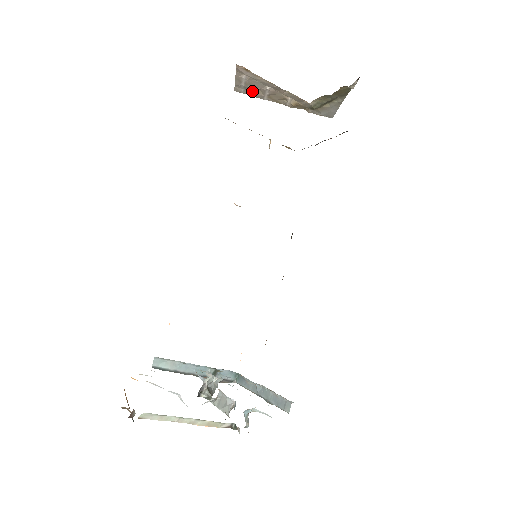
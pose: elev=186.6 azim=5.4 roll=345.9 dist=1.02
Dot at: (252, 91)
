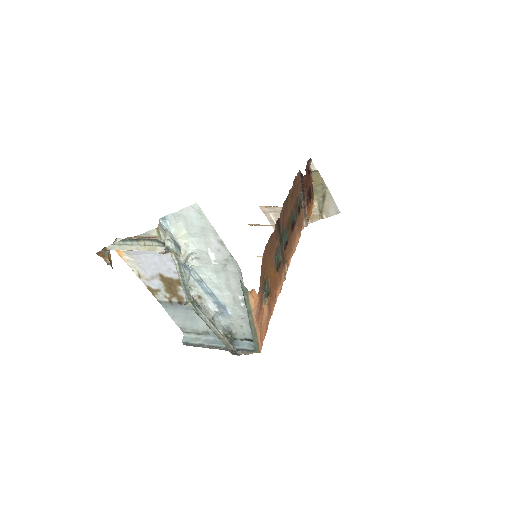
Dot at: occluded
